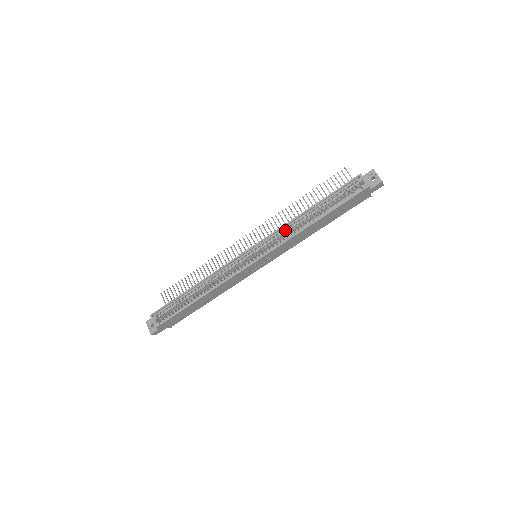
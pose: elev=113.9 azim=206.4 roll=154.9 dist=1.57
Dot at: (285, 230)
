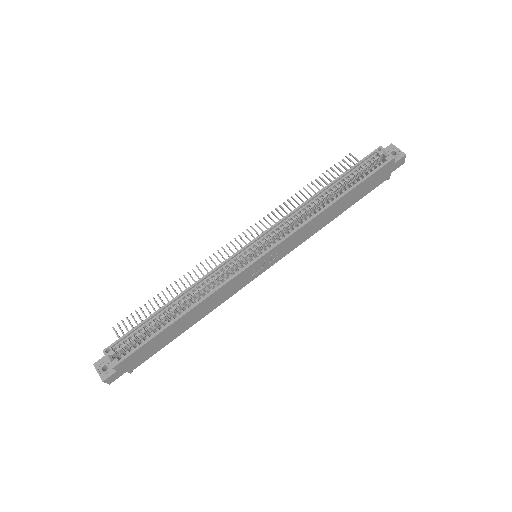
Dot at: (296, 216)
